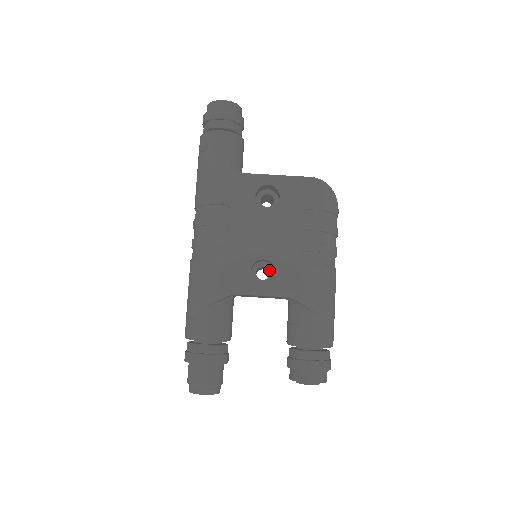
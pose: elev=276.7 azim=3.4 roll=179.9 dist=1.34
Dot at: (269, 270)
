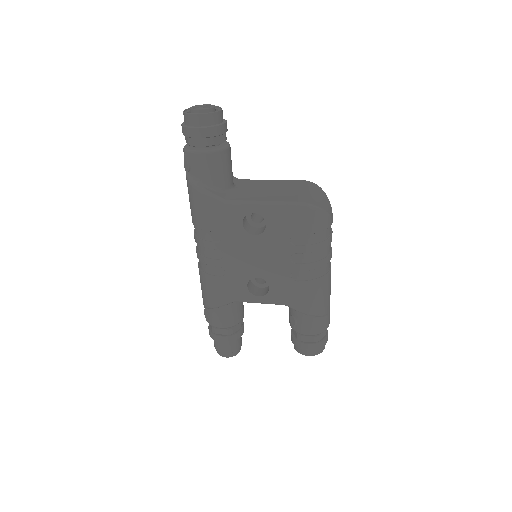
Dot at: occluded
